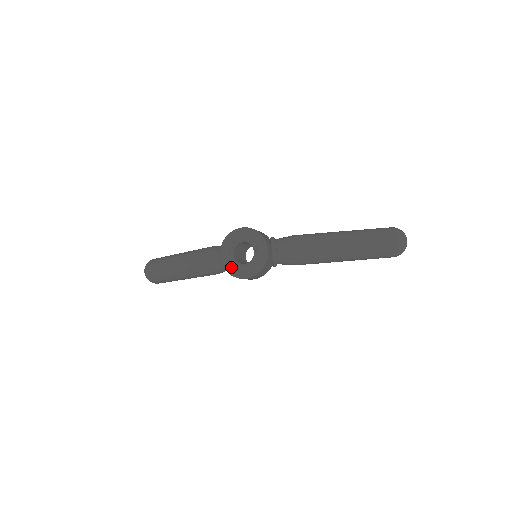
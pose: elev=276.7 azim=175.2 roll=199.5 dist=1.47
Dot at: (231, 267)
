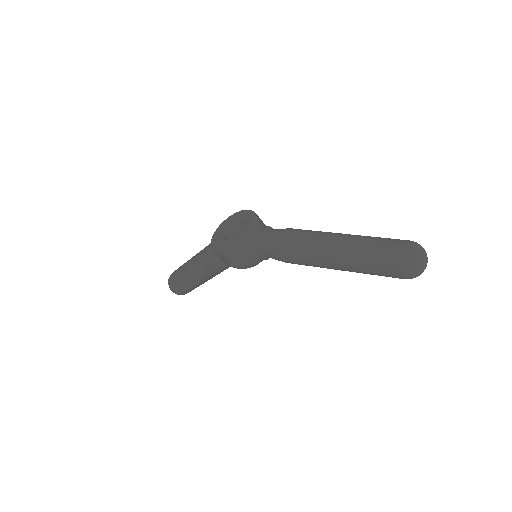
Dot at: (216, 241)
